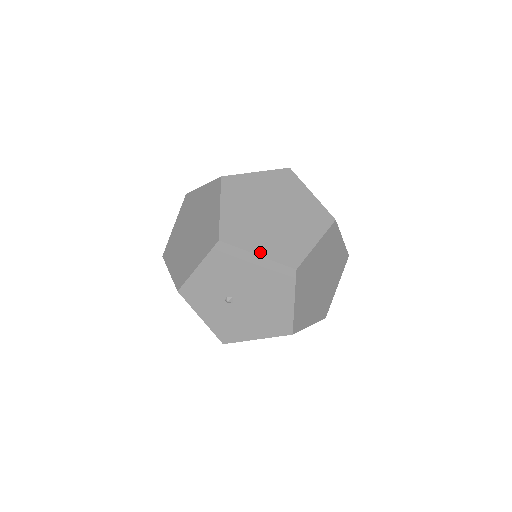
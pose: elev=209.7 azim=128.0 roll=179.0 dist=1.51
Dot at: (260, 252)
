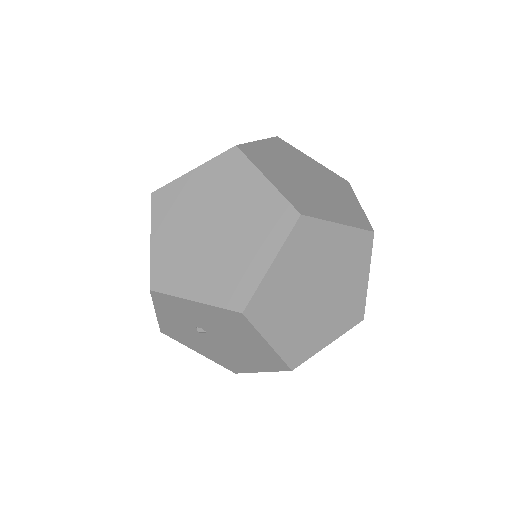
Dot at: (274, 341)
